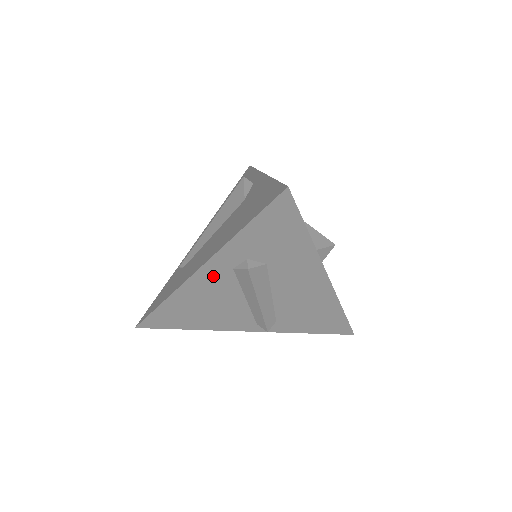
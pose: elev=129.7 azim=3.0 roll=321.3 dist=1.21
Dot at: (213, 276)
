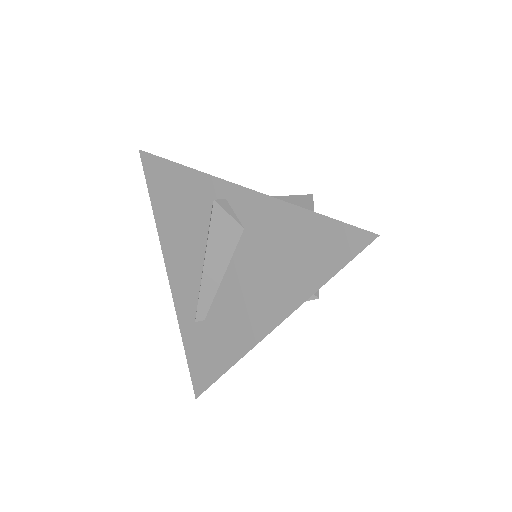
Dot at: occluded
